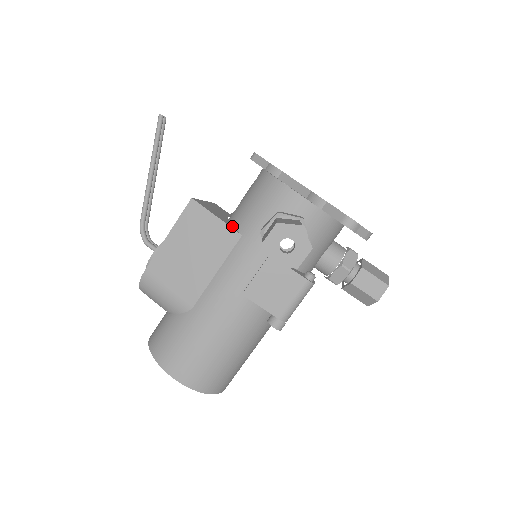
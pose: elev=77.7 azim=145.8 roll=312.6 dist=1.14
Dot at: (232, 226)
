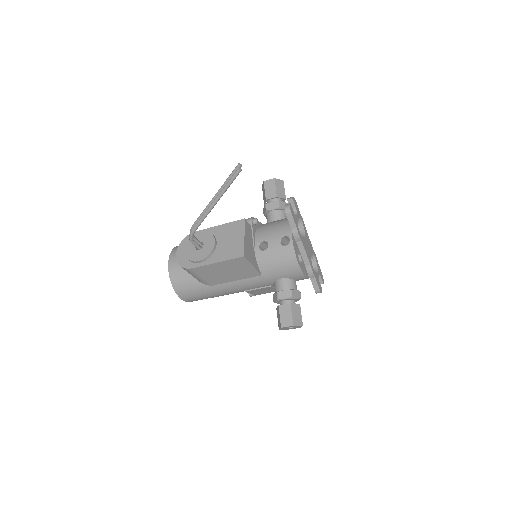
Dot at: (258, 267)
